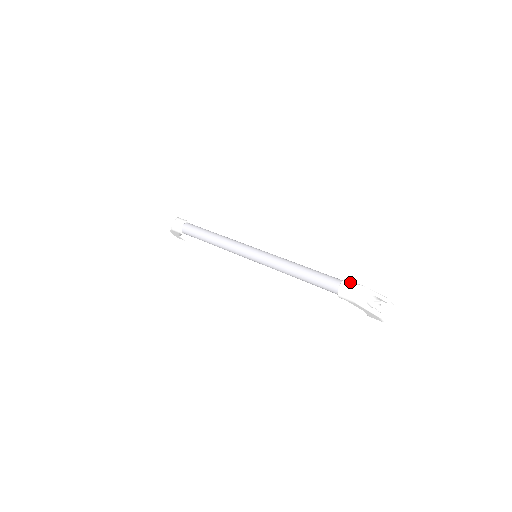
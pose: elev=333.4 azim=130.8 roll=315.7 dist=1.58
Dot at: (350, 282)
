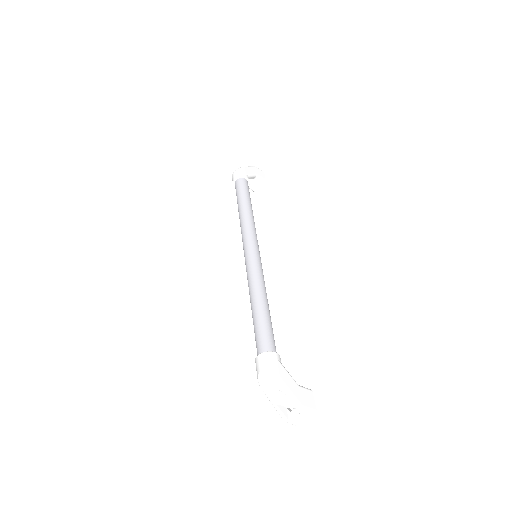
Dot at: (268, 359)
